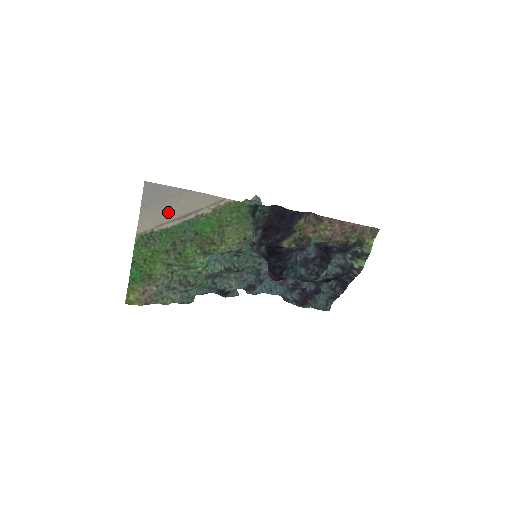
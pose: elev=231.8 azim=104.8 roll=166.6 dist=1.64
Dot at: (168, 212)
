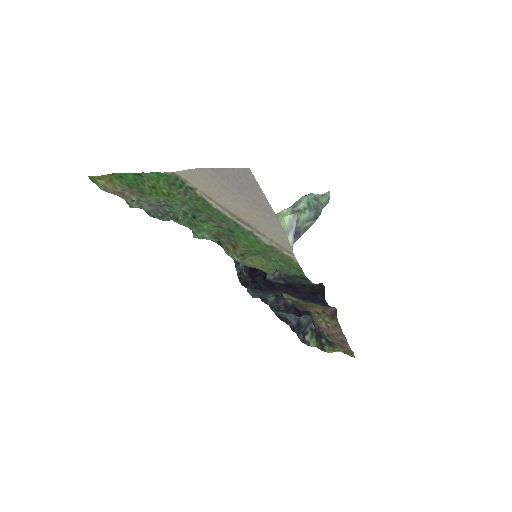
Dot at: (231, 201)
